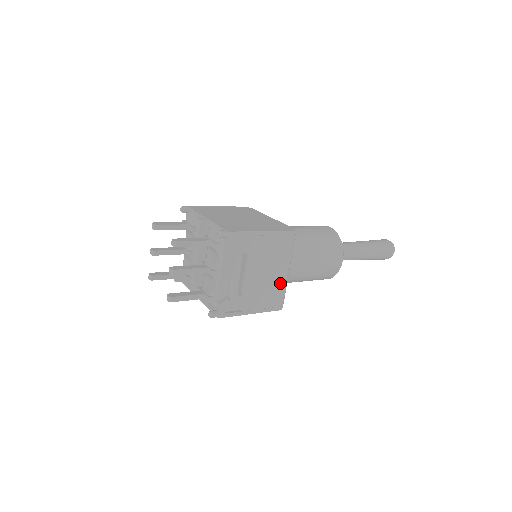
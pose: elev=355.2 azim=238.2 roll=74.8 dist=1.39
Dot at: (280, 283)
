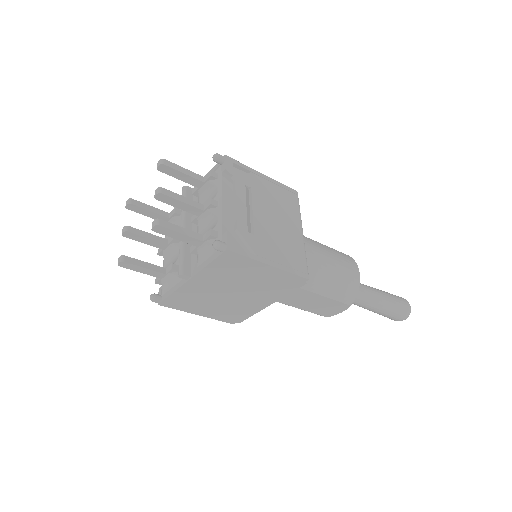
Dot at: (297, 242)
